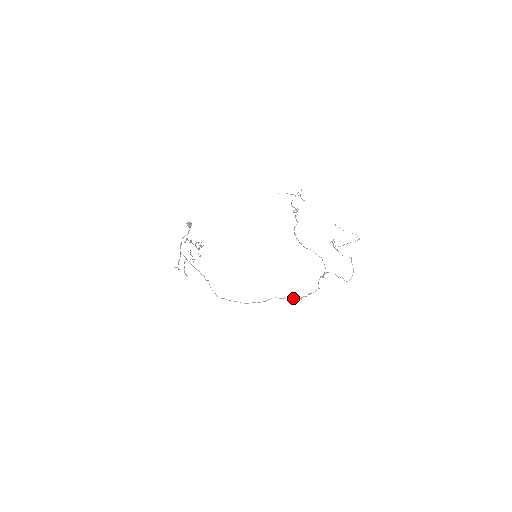
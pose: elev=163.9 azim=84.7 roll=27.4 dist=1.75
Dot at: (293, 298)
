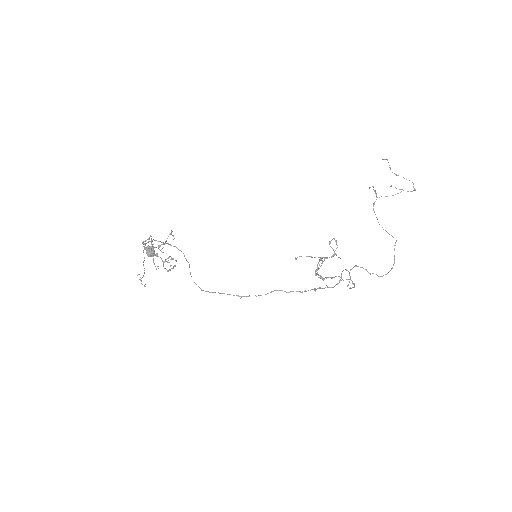
Dot at: occluded
